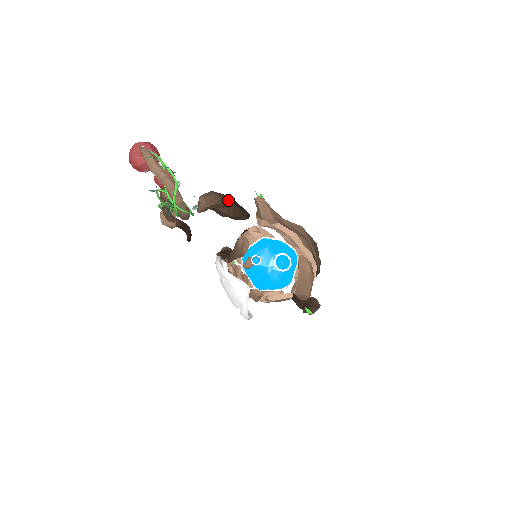
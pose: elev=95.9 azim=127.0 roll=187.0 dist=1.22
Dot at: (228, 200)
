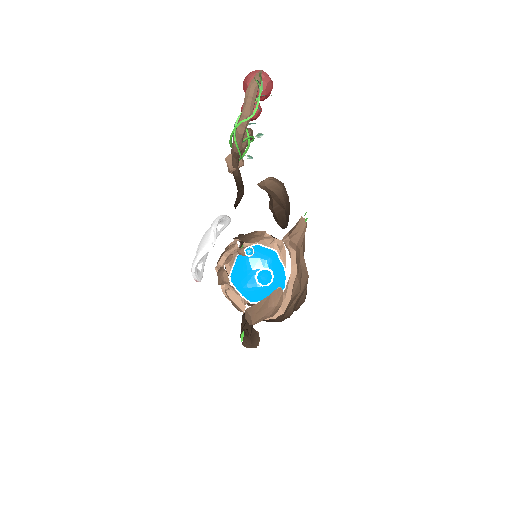
Dot at: (286, 202)
